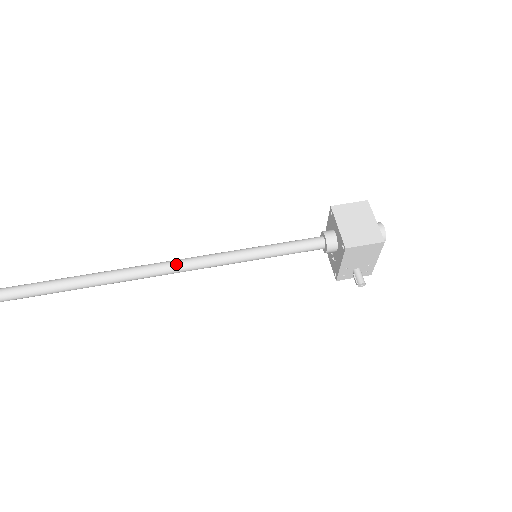
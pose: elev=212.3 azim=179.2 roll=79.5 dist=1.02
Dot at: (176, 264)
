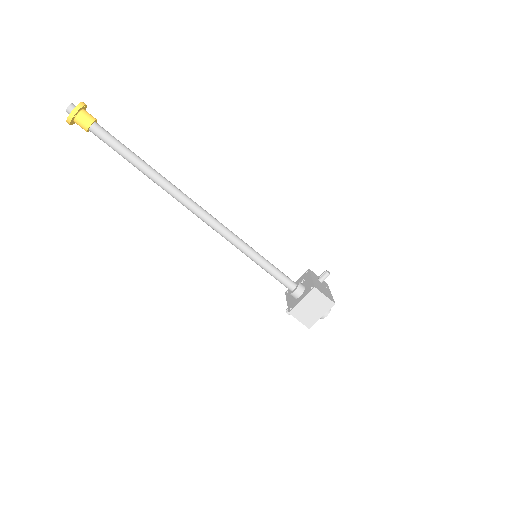
Dot at: (210, 223)
